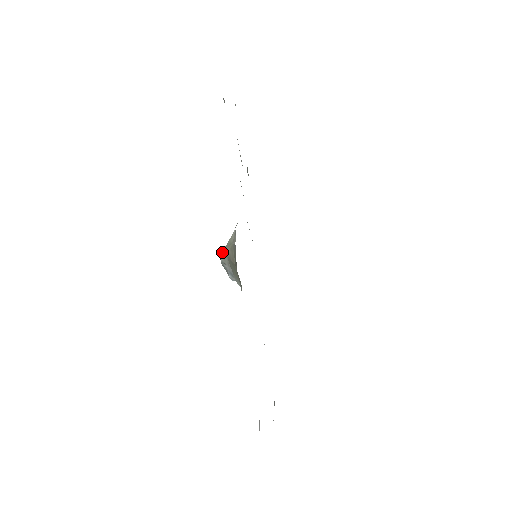
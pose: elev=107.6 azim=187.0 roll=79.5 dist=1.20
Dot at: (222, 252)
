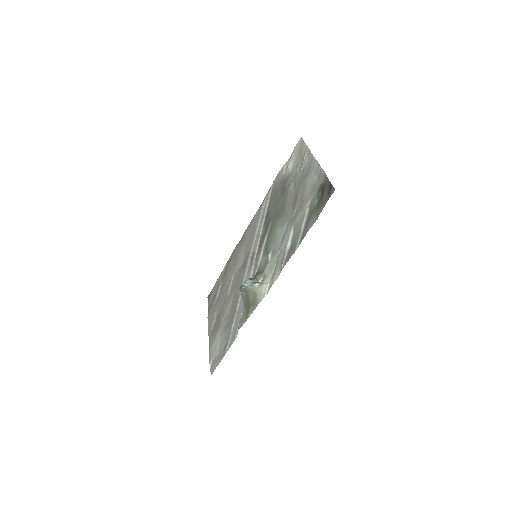
Dot at: (246, 287)
